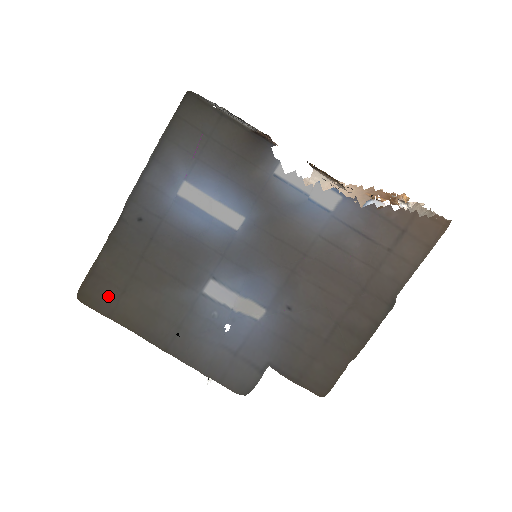
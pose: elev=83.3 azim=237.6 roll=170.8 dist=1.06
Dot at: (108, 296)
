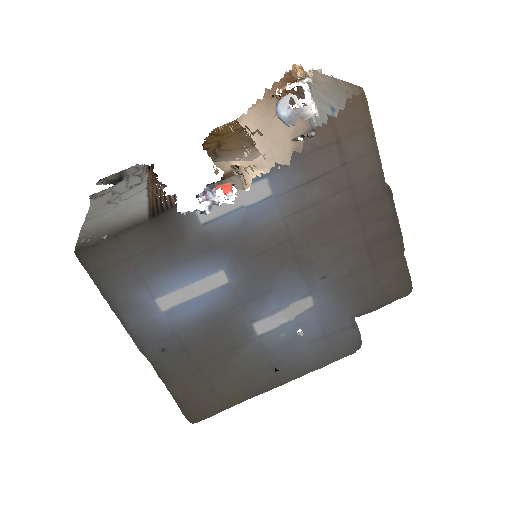
Dot at: (207, 403)
